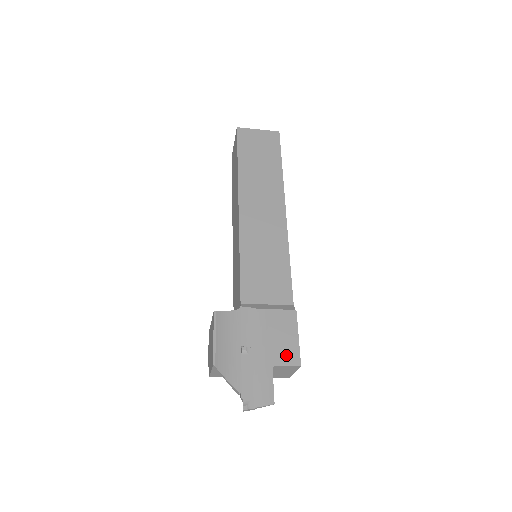
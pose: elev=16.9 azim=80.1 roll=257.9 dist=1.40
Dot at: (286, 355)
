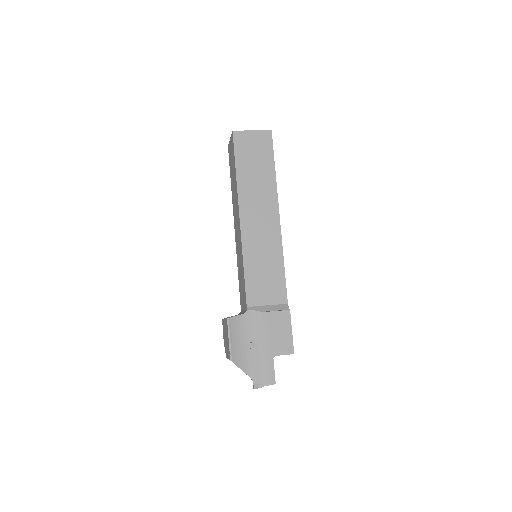
Dot at: (283, 347)
